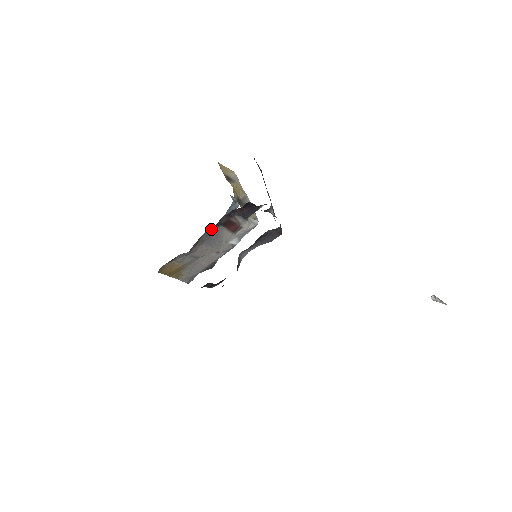
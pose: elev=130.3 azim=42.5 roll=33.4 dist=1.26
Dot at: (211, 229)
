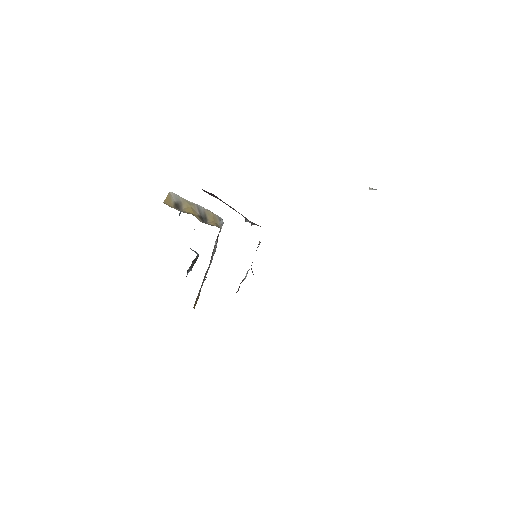
Dot at: occluded
